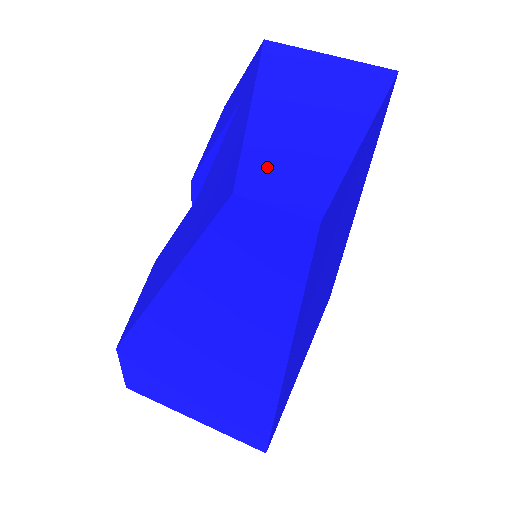
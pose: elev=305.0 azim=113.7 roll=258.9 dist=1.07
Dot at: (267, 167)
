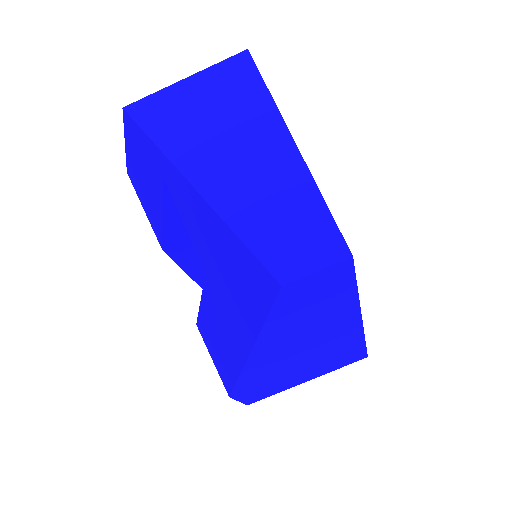
Dot at: (275, 242)
